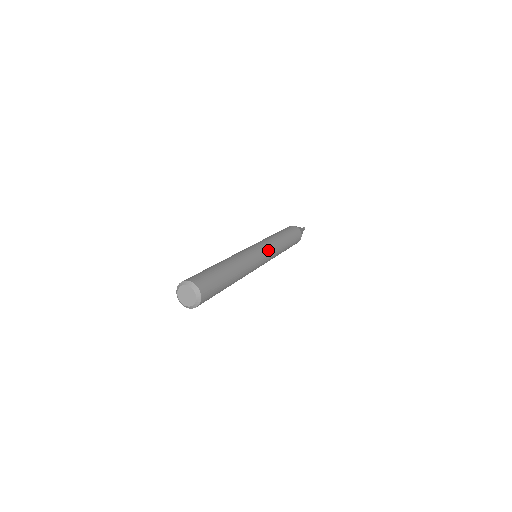
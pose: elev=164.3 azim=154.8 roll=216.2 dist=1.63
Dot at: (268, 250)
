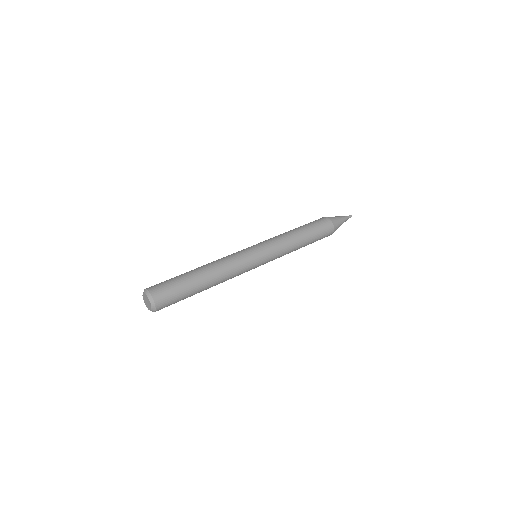
Dot at: (268, 255)
